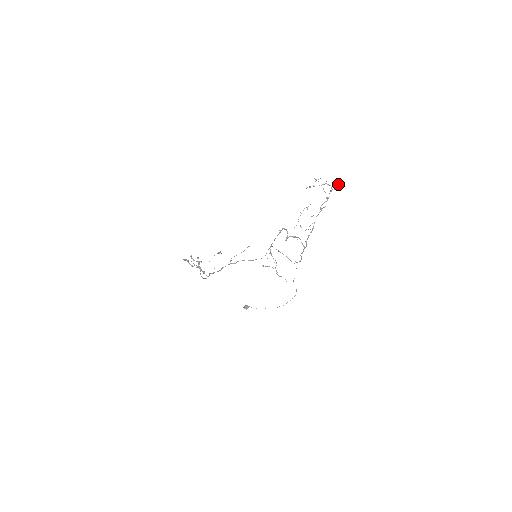
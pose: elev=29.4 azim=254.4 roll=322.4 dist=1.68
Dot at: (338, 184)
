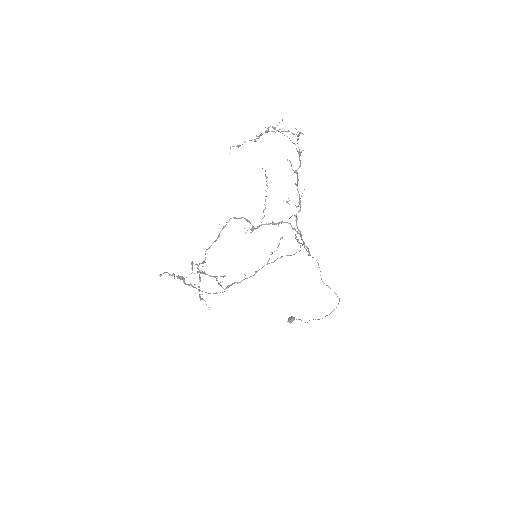
Dot at: occluded
